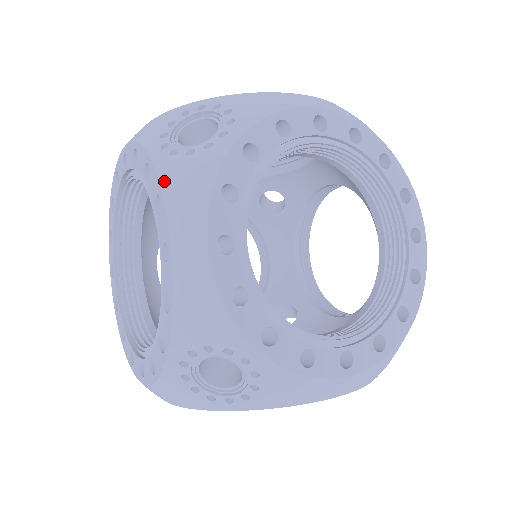
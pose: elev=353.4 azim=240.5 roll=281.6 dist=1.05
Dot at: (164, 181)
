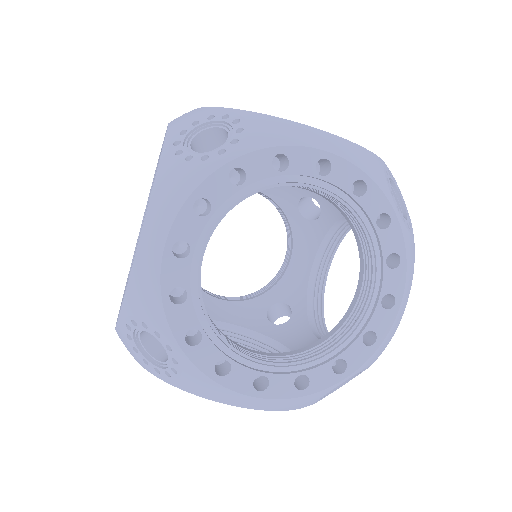
Dot at: occluded
